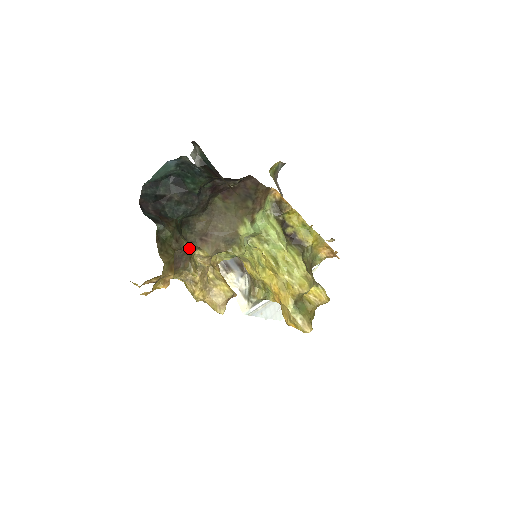
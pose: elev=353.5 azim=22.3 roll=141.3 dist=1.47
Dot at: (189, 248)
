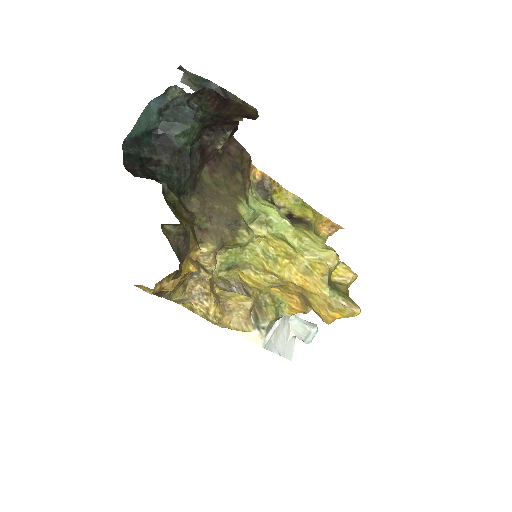
Dot at: (203, 218)
